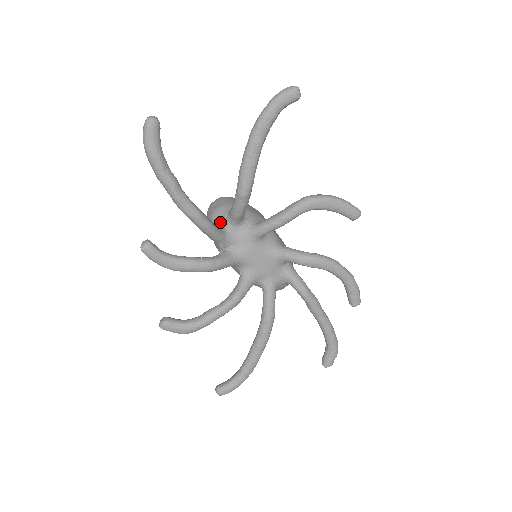
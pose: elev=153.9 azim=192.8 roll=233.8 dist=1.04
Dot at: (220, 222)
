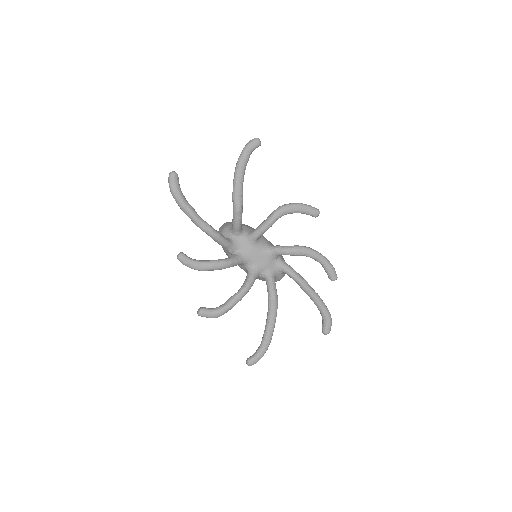
Dot at: (227, 236)
